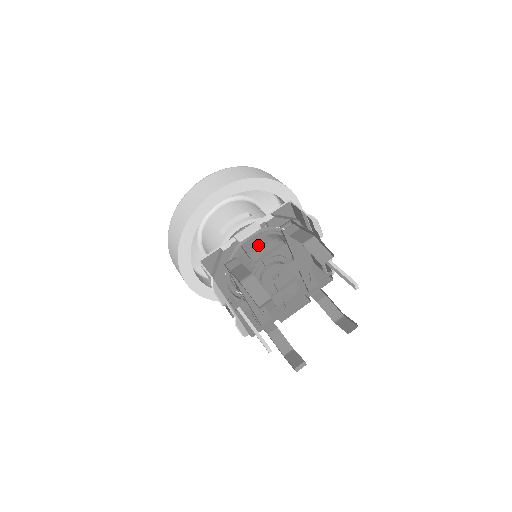
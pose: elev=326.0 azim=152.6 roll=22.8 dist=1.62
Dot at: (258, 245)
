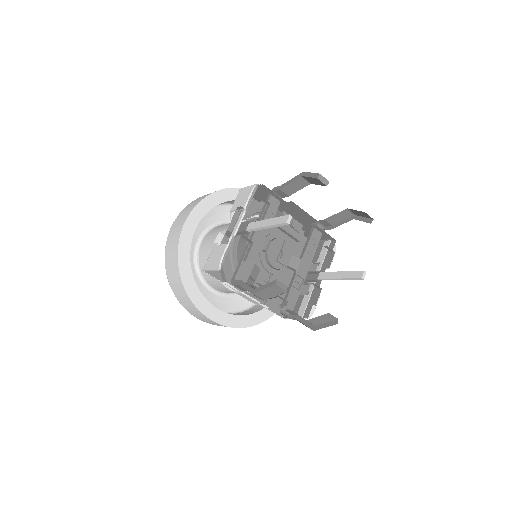
Dot at: occluded
